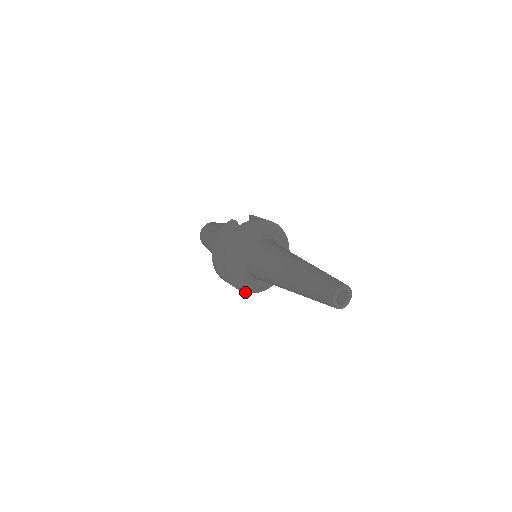
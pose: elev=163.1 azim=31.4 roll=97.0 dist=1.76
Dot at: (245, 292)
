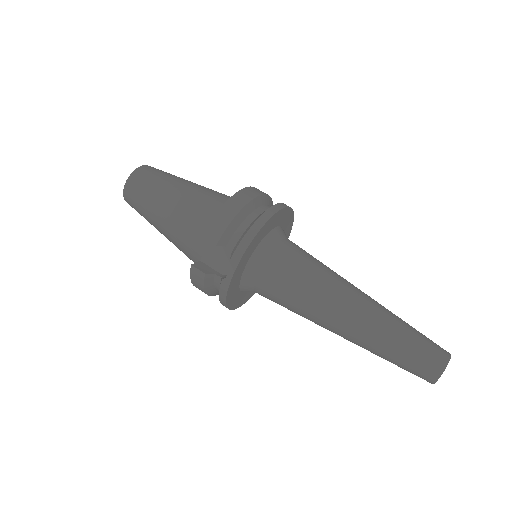
Dot at: occluded
